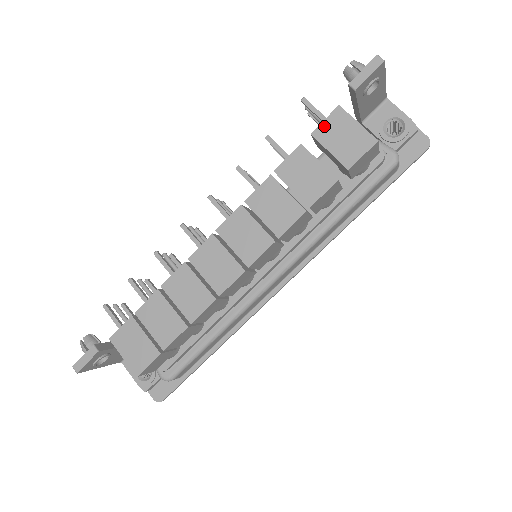
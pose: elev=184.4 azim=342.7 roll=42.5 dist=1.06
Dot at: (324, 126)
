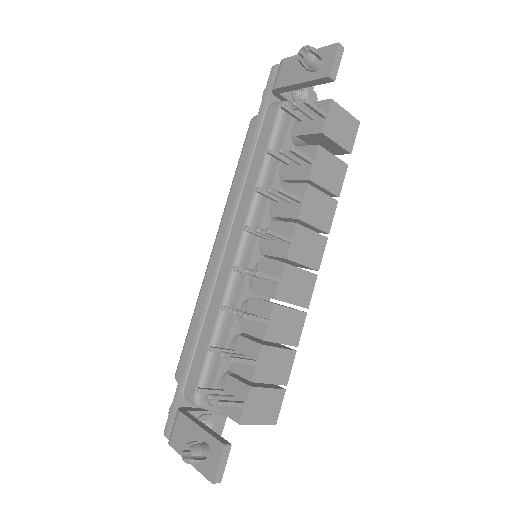
Dot at: (328, 122)
